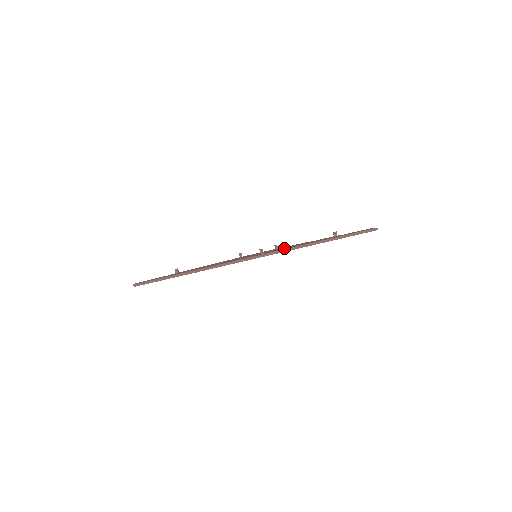
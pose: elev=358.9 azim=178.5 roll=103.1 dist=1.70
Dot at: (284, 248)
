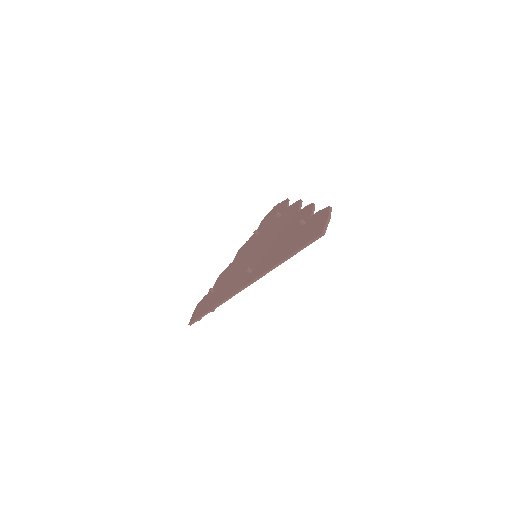
Dot at: (267, 253)
